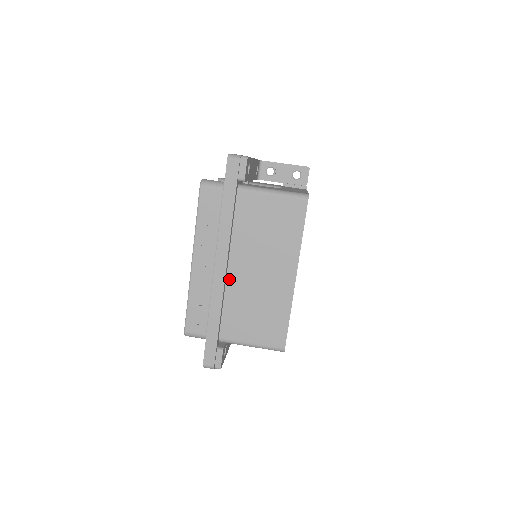
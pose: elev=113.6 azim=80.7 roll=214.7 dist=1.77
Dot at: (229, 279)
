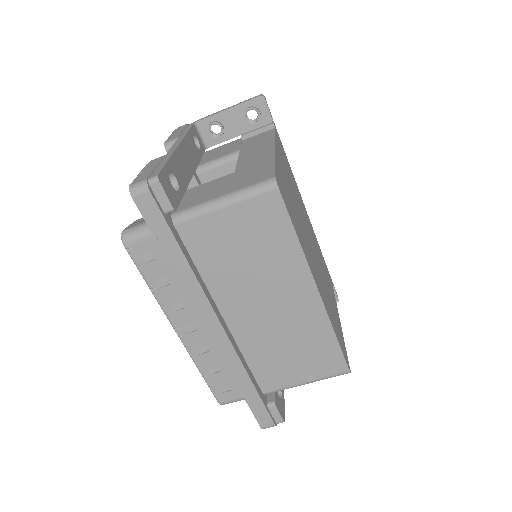
Dot at: (234, 330)
